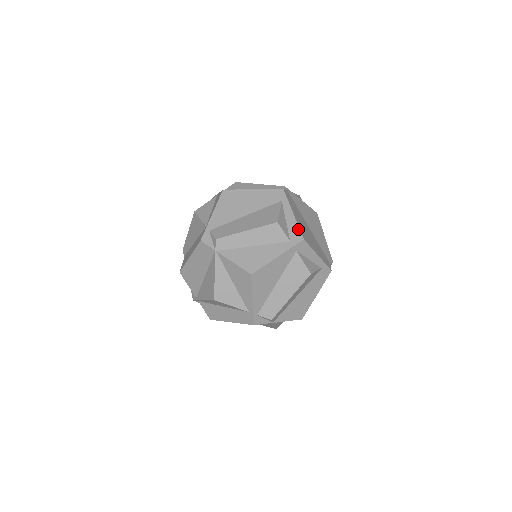
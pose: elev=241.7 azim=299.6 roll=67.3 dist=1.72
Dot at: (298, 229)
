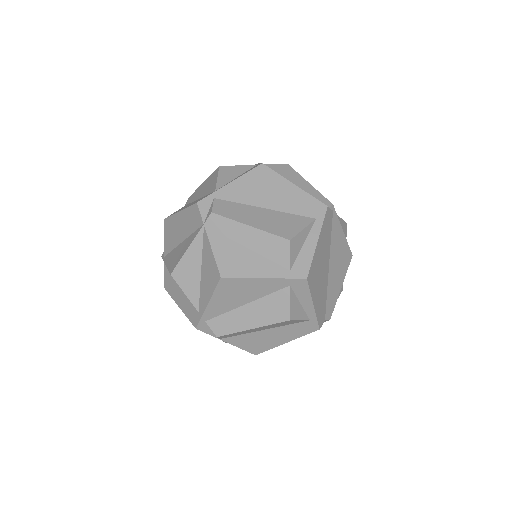
Dot at: (309, 263)
